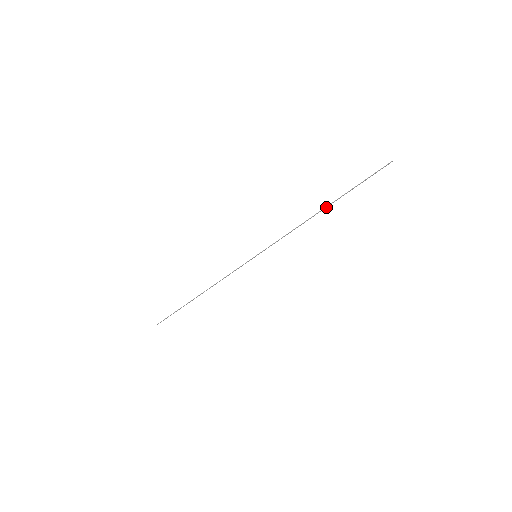
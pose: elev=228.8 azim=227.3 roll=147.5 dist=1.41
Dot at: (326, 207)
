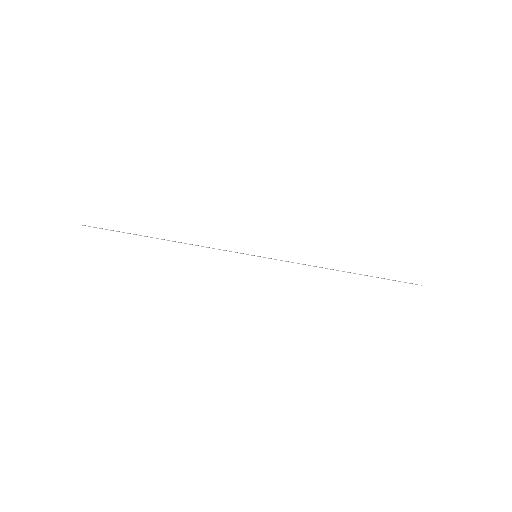
Dot at: (349, 272)
